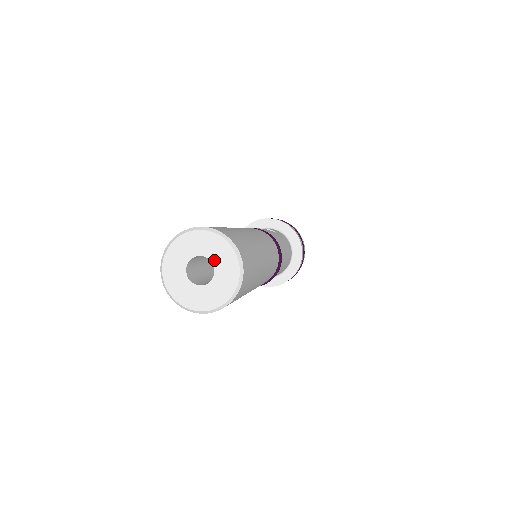
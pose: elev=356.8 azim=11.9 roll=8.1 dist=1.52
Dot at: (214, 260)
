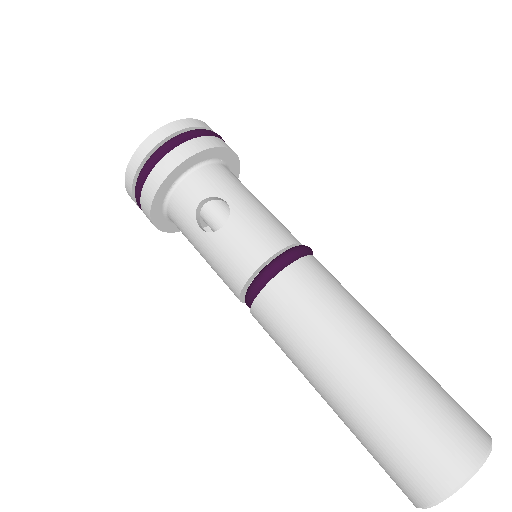
Dot at: occluded
